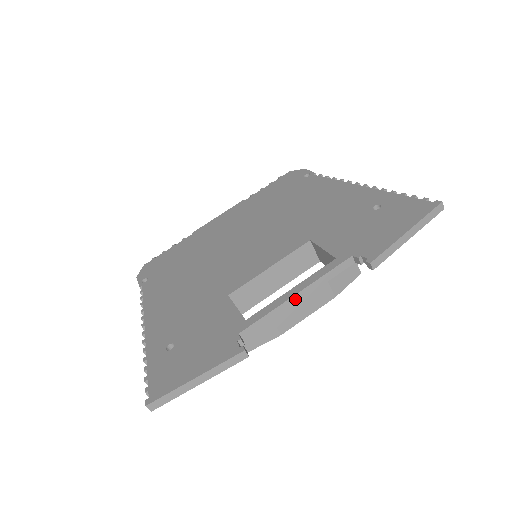
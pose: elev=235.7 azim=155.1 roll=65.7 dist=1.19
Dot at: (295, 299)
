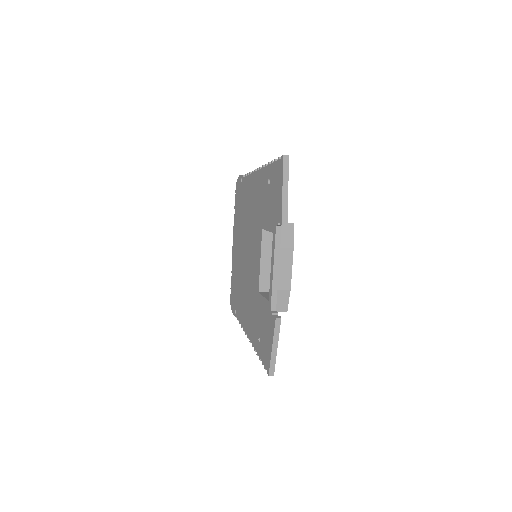
Dot at: (276, 271)
